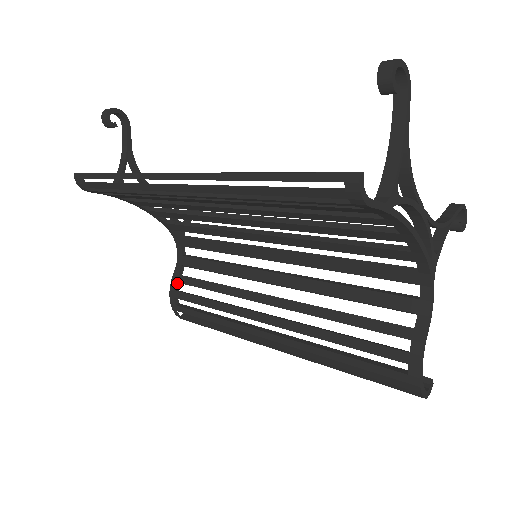
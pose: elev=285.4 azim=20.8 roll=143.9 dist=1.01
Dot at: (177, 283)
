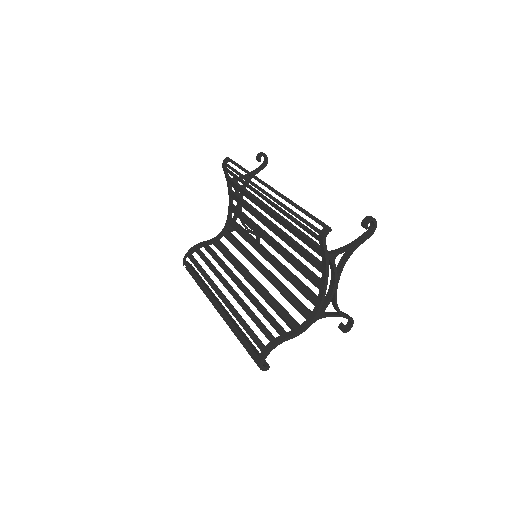
Dot at: (202, 246)
